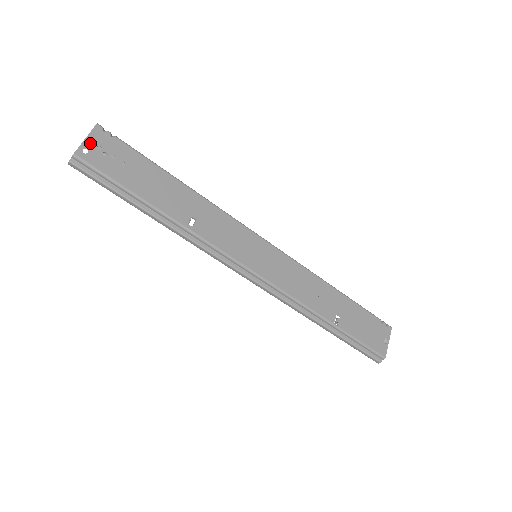
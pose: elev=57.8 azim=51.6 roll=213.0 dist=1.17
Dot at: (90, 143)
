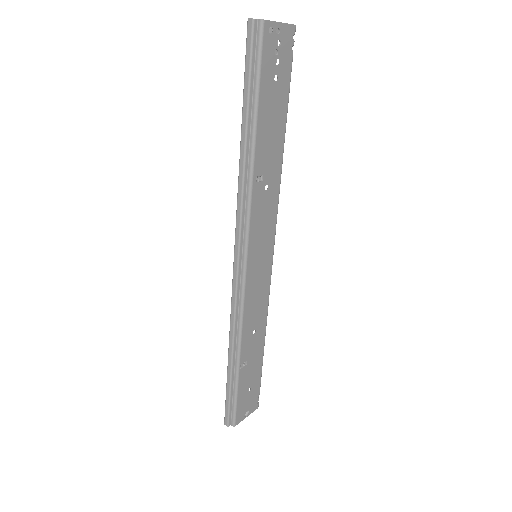
Dot at: (276, 29)
